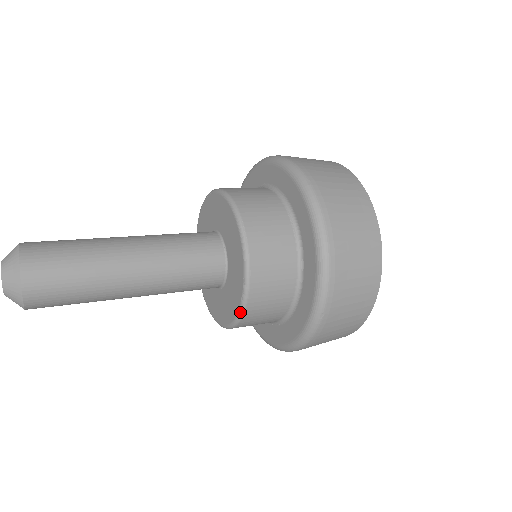
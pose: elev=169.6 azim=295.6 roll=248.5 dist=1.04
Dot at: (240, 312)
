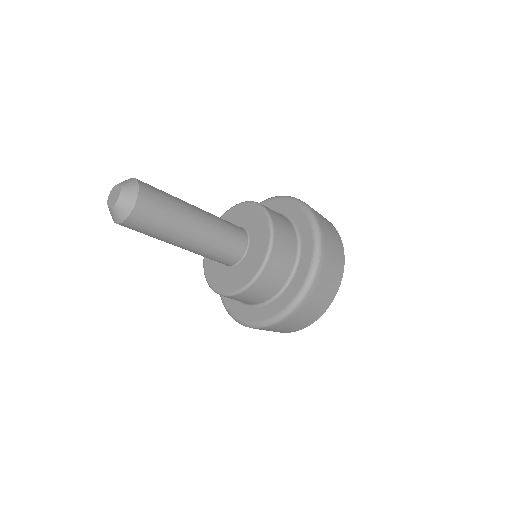
Dot at: (269, 218)
